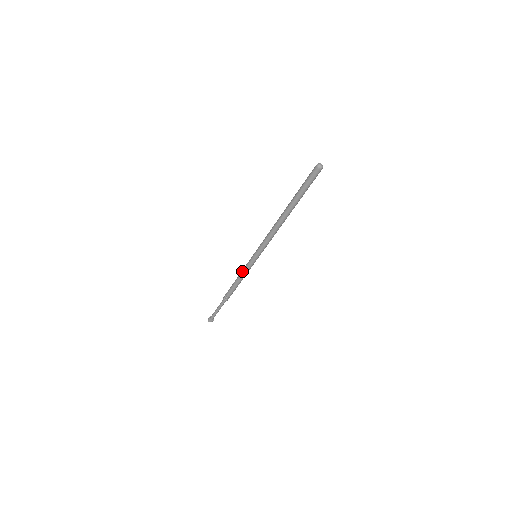
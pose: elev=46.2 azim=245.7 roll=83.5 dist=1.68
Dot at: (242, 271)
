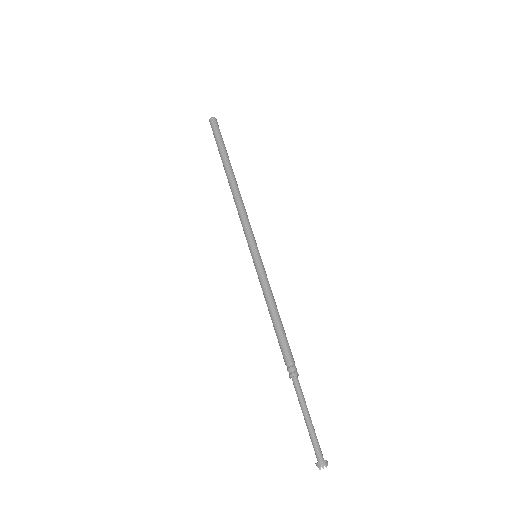
Dot at: (263, 294)
